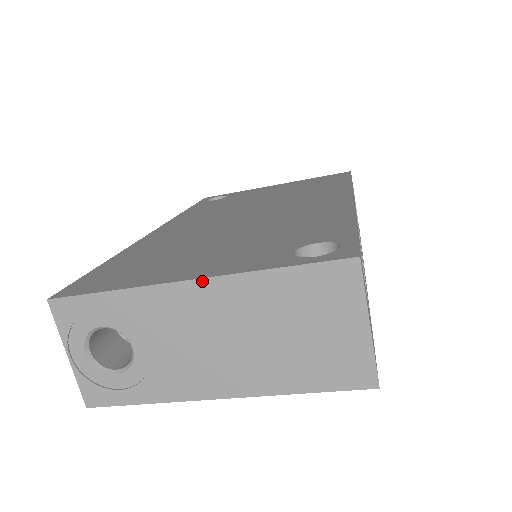
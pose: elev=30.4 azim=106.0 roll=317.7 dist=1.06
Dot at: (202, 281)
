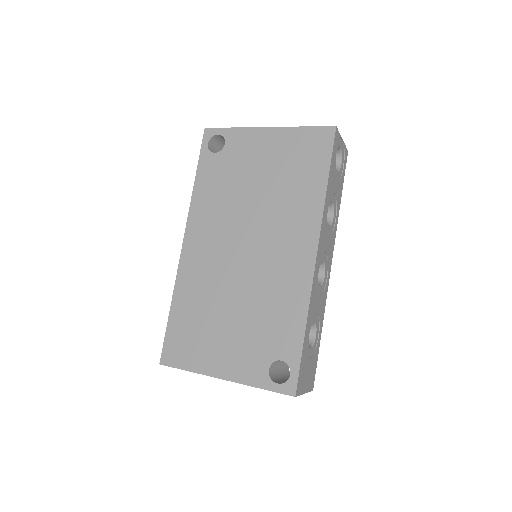
Dot at: occluded
